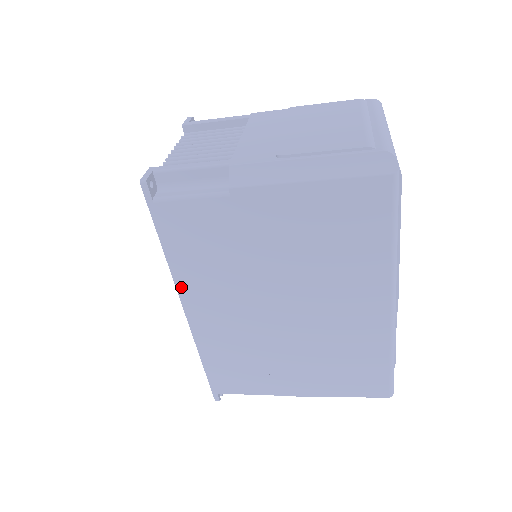
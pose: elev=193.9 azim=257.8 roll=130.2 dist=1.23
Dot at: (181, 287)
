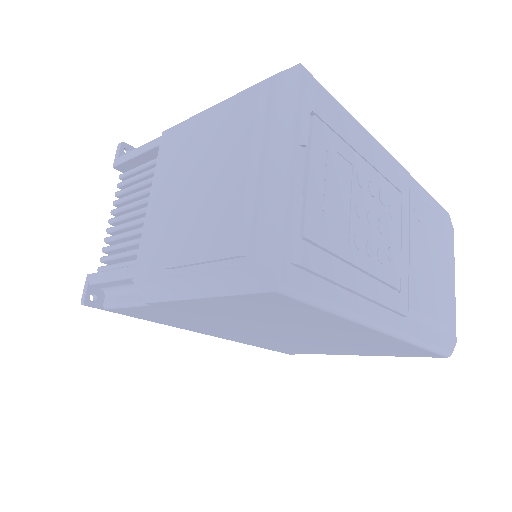
Dot at: (188, 329)
